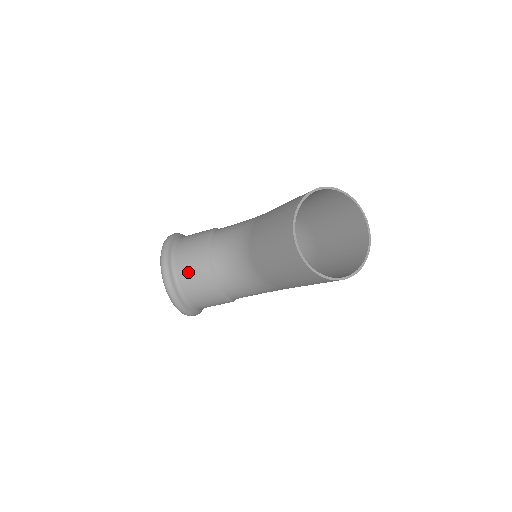
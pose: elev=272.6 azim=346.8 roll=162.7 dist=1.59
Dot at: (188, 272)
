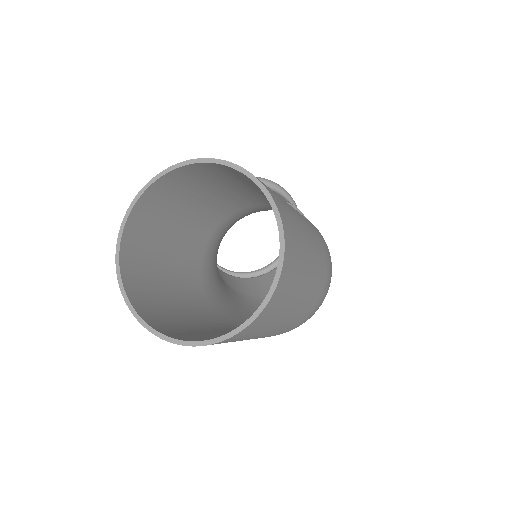
Dot at: occluded
